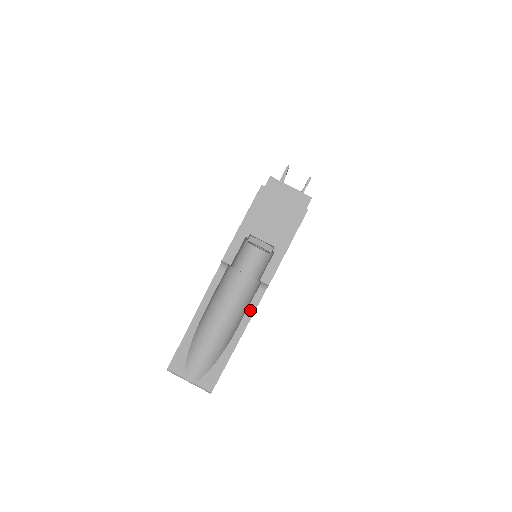
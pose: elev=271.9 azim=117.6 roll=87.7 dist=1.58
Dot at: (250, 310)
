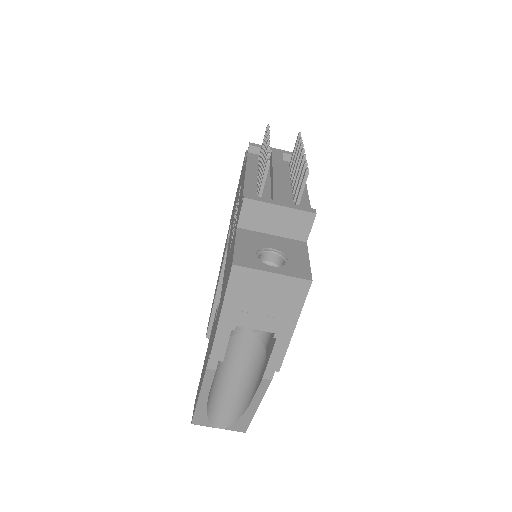
Dot at: (263, 385)
